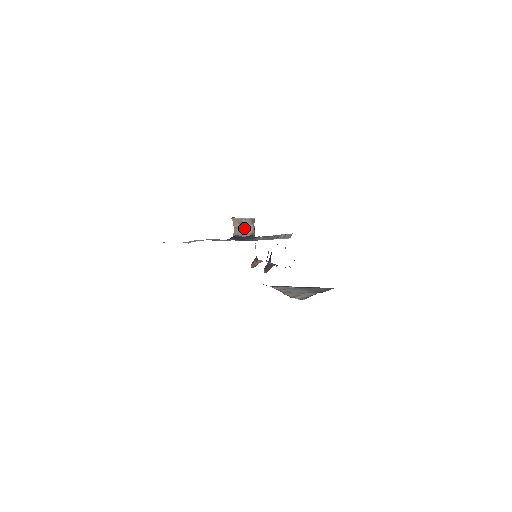
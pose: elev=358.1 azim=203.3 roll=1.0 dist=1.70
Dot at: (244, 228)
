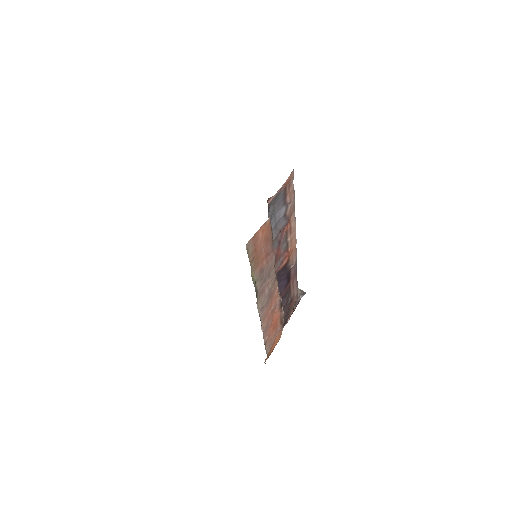
Dot at: occluded
